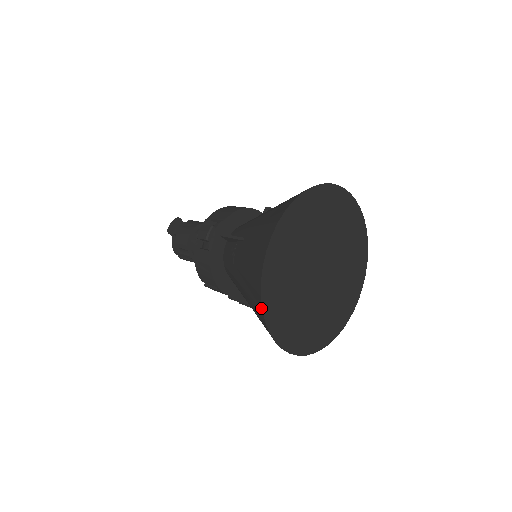
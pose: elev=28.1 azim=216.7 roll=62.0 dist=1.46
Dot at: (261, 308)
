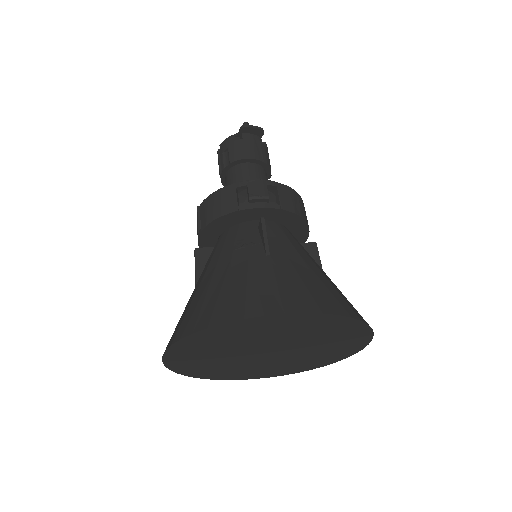
Dot at: (195, 330)
